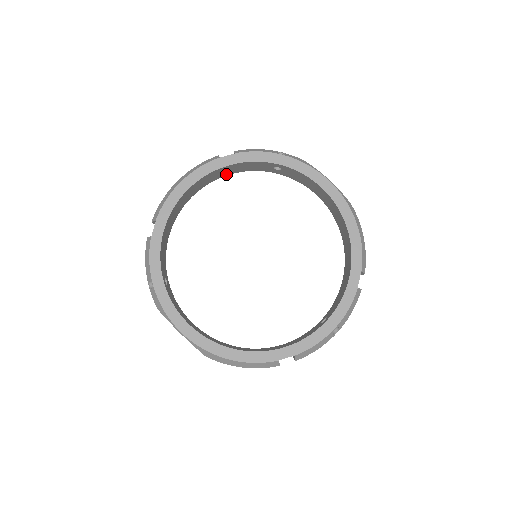
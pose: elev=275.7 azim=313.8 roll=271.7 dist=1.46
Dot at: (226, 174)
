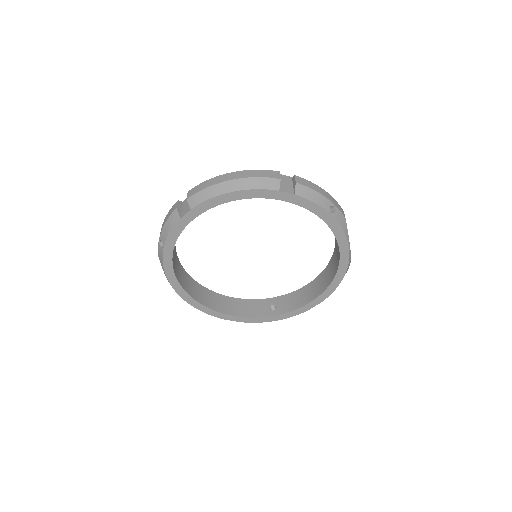
Dot at: occluded
